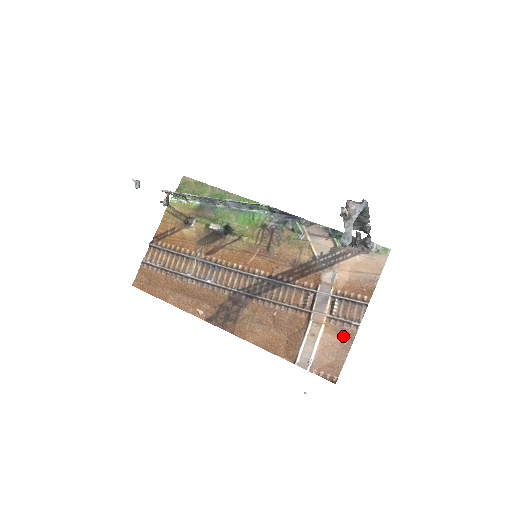
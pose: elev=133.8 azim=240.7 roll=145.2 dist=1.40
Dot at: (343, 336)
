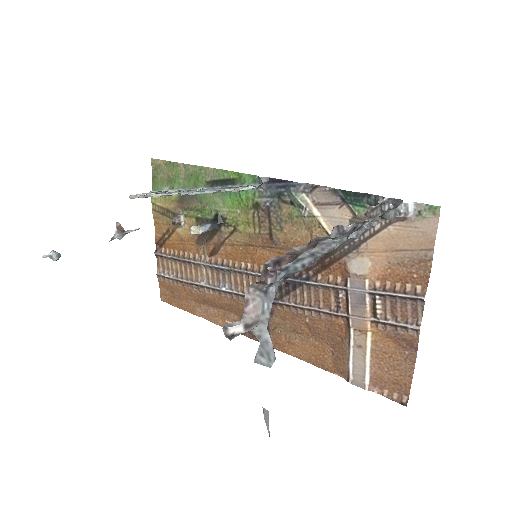
Dot at: (401, 343)
